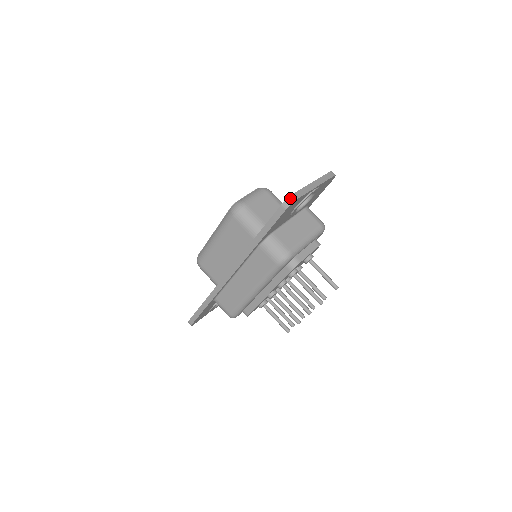
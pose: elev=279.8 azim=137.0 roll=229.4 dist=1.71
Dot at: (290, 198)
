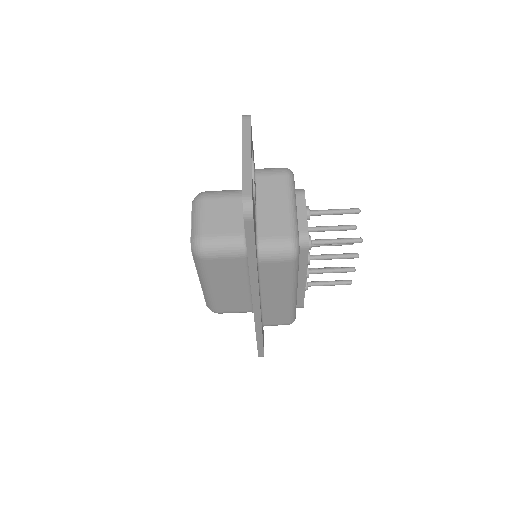
Dot at: (245, 205)
